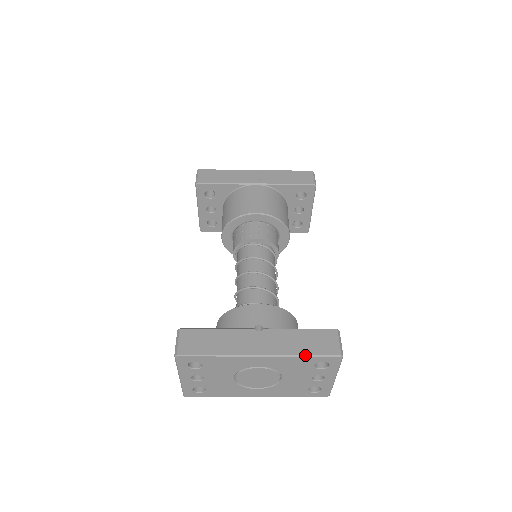
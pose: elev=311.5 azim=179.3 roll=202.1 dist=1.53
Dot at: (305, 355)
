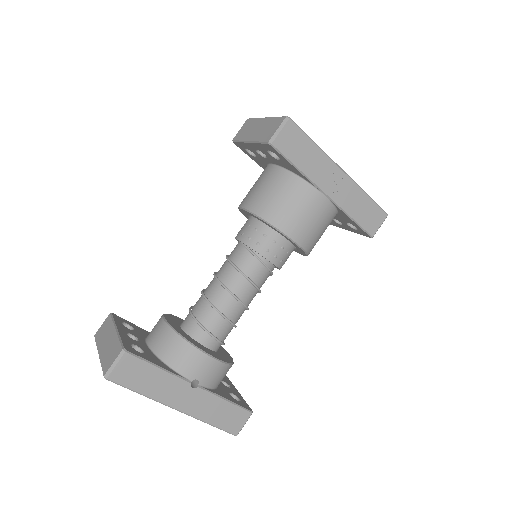
Dot at: (211, 425)
